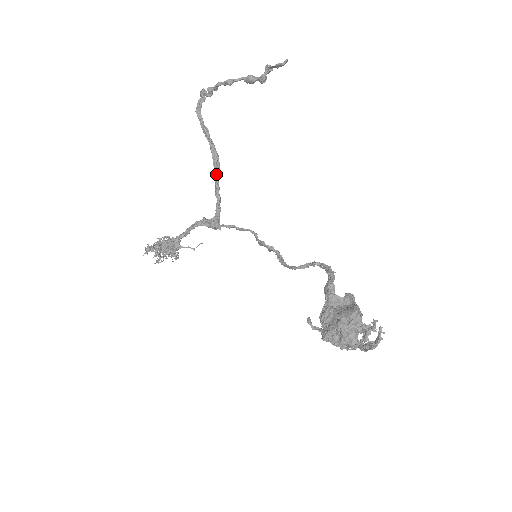
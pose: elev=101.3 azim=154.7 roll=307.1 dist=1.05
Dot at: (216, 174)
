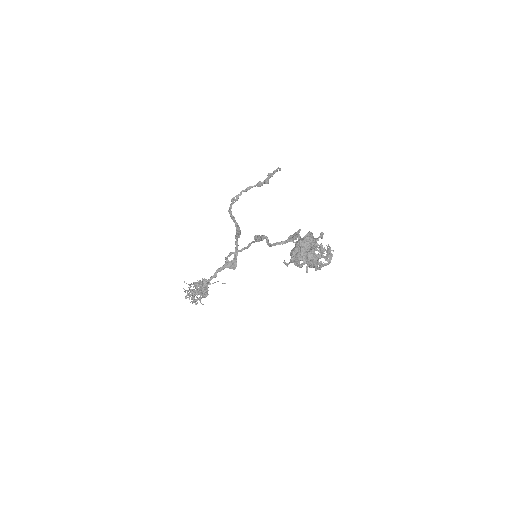
Dot at: (237, 234)
